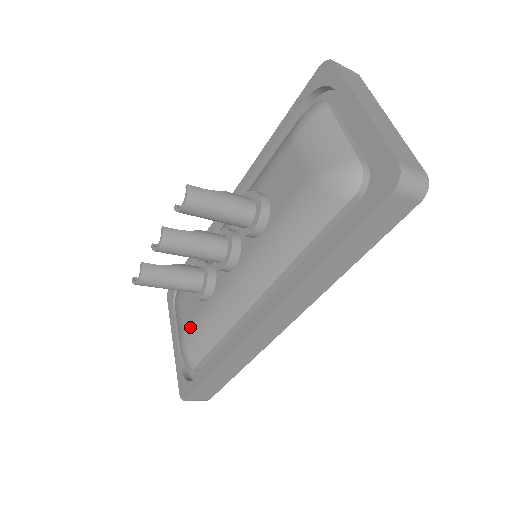
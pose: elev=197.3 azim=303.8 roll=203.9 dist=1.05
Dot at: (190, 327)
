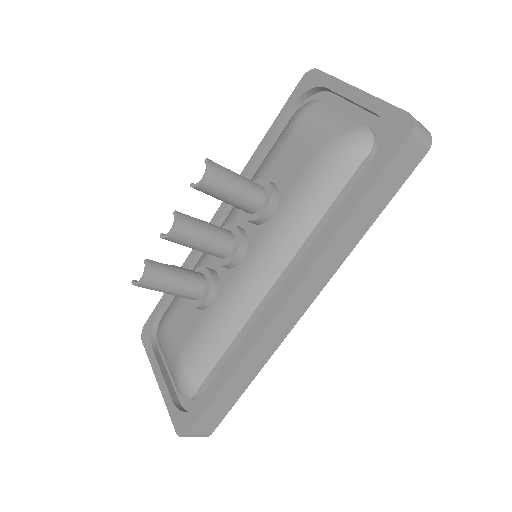
Dot at: (189, 344)
